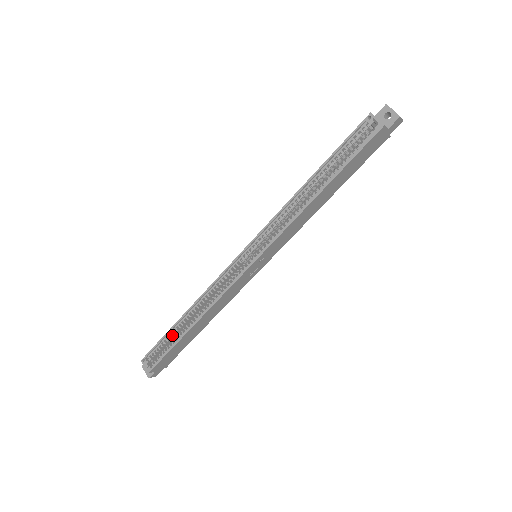
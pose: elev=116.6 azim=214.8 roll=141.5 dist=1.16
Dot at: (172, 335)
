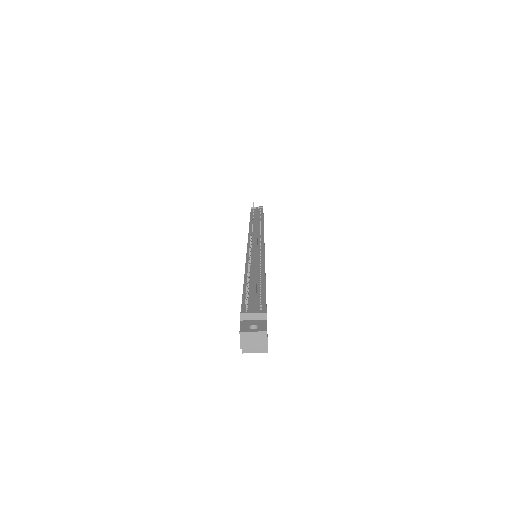
Dot at: occluded
